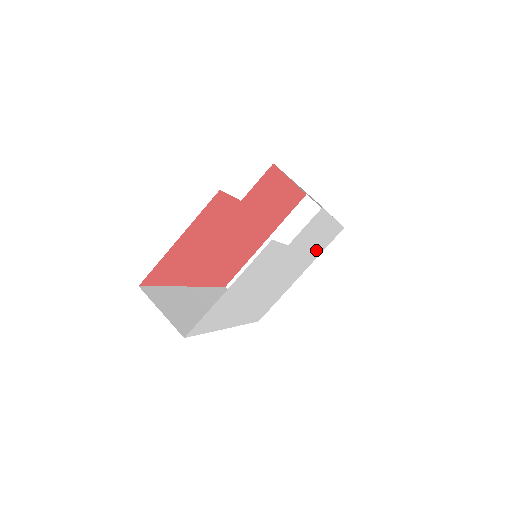
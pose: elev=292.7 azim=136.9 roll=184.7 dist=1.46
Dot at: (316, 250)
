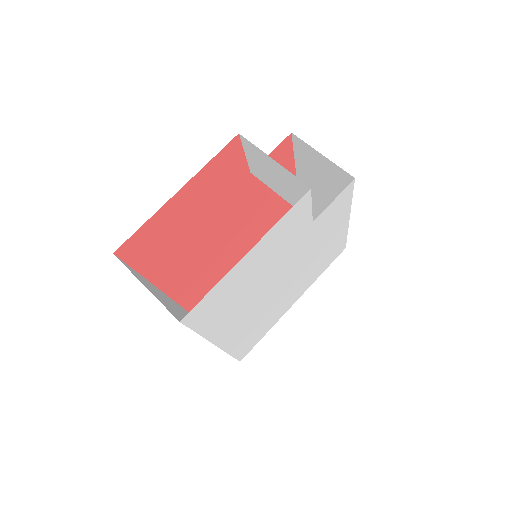
Dot at: (319, 265)
